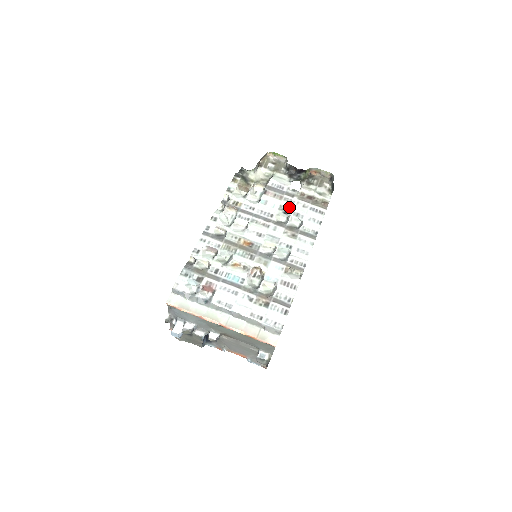
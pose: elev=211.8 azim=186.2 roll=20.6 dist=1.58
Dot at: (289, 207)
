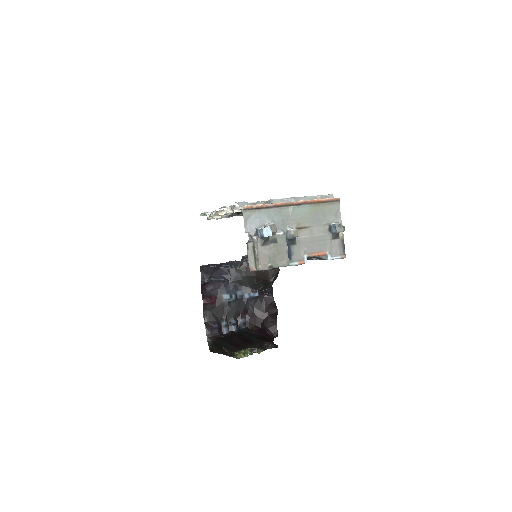
Dot at: occluded
